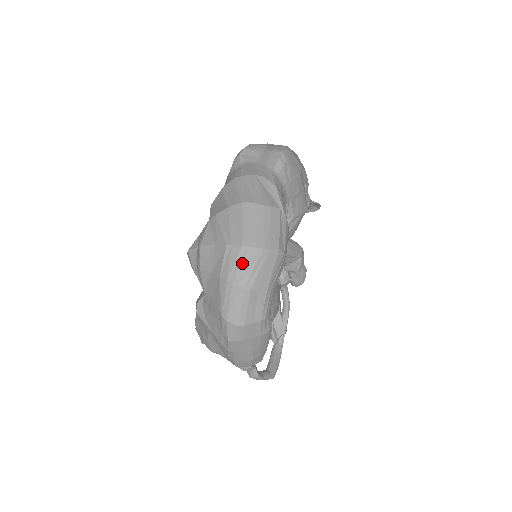
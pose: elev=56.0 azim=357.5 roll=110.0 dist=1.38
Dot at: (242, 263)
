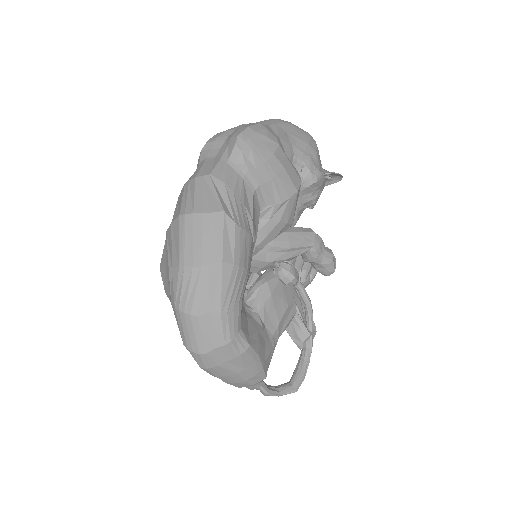
Dot at: (183, 287)
